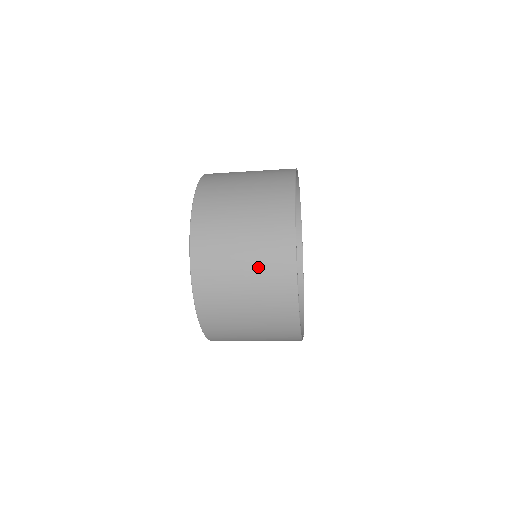
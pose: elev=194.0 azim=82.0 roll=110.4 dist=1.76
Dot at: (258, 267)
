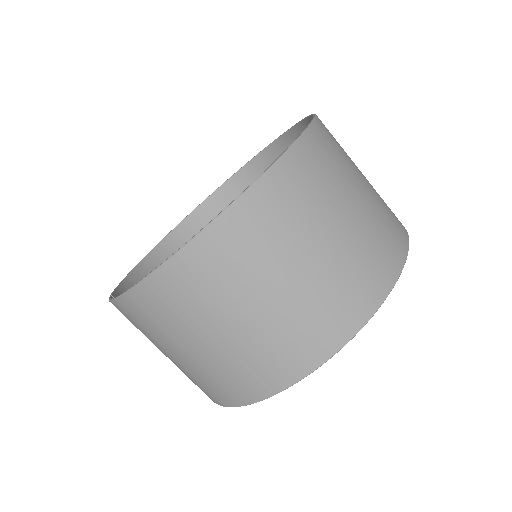
Dot at: (314, 291)
